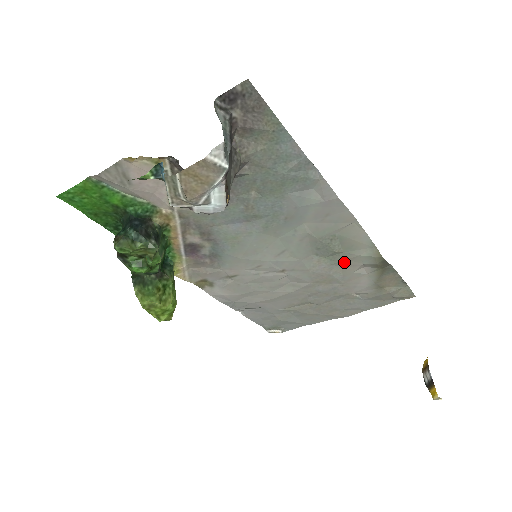
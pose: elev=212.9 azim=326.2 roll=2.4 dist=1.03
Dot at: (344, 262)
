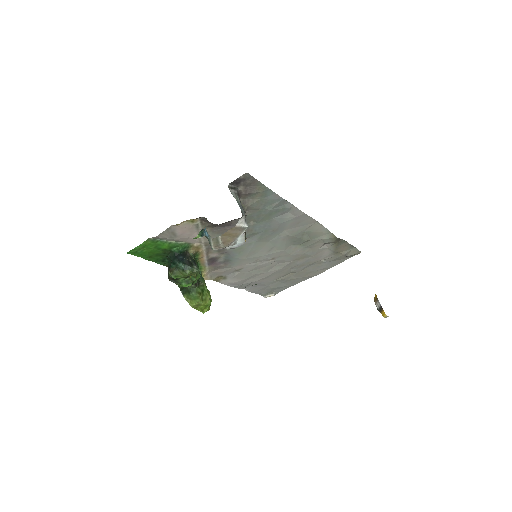
Dot at: (312, 245)
